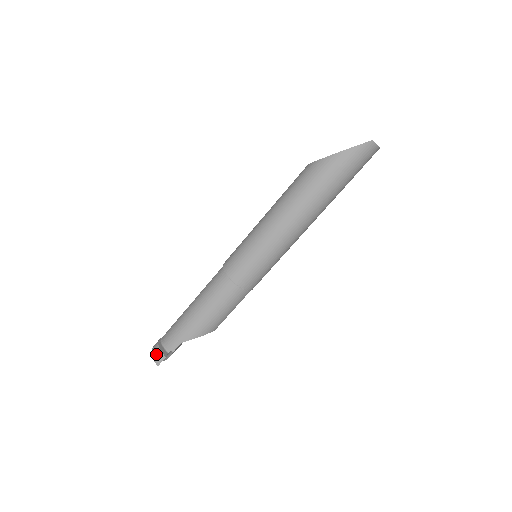
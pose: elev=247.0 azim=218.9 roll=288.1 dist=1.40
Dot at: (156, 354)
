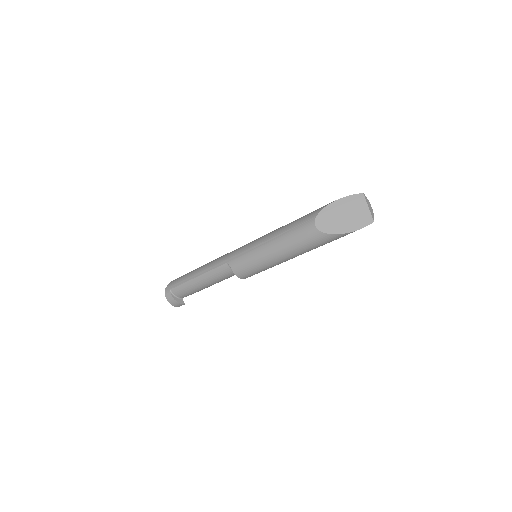
Dot at: (175, 304)
